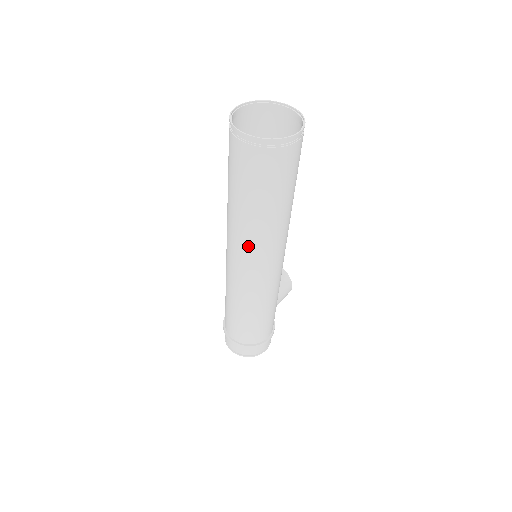
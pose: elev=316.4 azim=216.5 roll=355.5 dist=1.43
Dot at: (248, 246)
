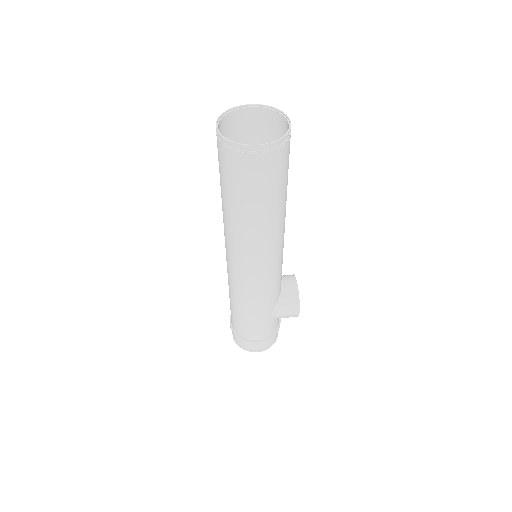
Dot at: (226, 236)
